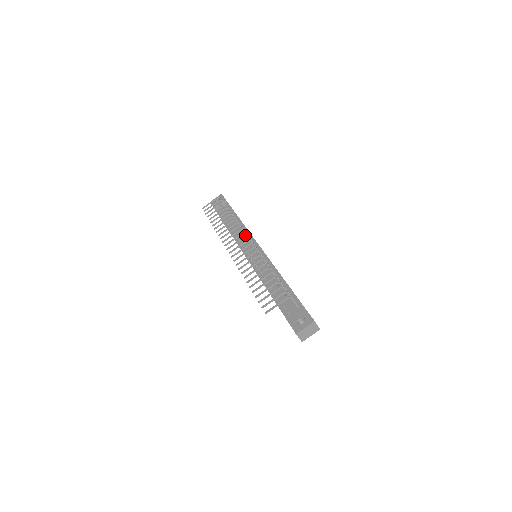
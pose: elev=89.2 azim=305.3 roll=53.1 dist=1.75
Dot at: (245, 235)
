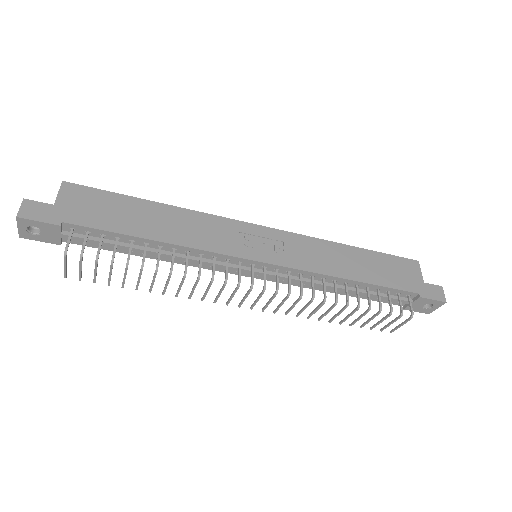
Dot at: (212, 259)
